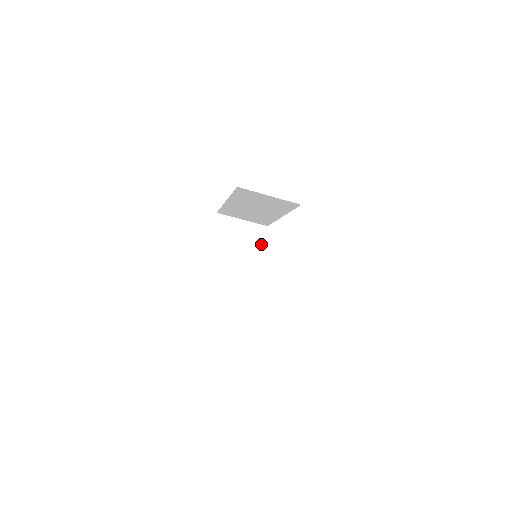
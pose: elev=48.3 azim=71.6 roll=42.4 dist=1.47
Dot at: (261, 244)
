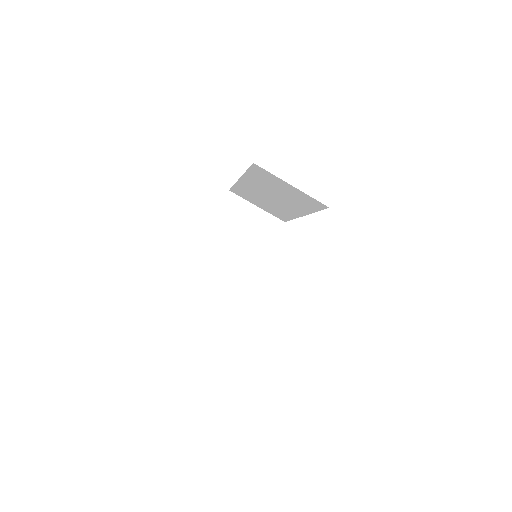
Dot at: (271, 241)
